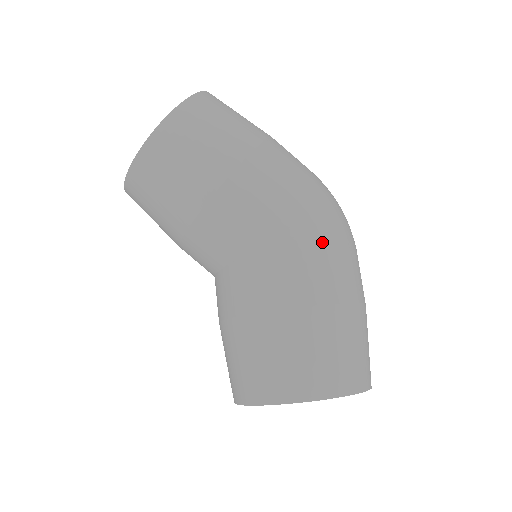
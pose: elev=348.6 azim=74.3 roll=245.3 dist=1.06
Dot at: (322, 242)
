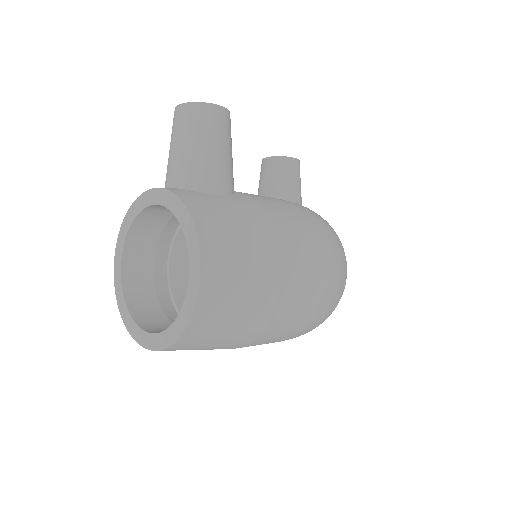
Dot at: occluded
